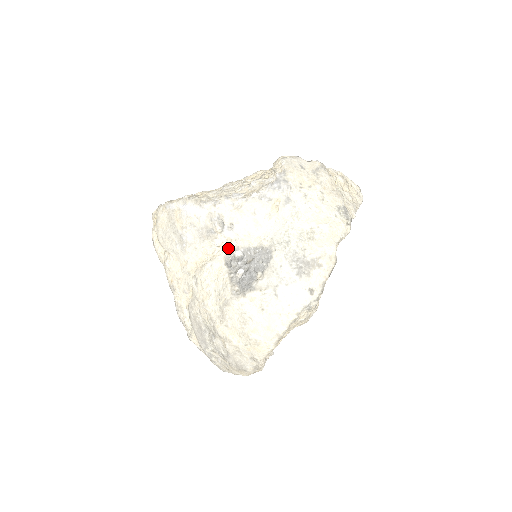
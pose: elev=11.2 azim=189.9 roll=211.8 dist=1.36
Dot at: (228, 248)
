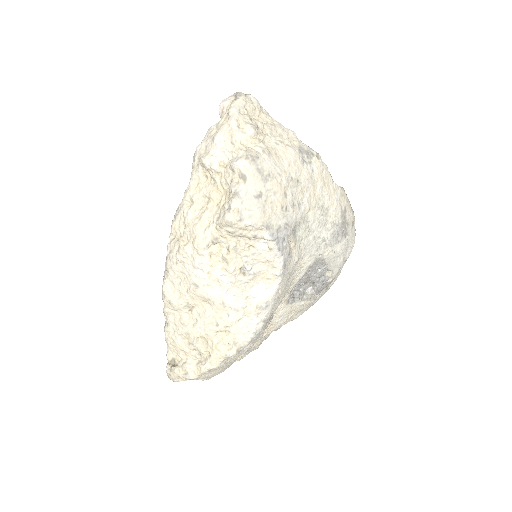
Dot at: (284, 301)
